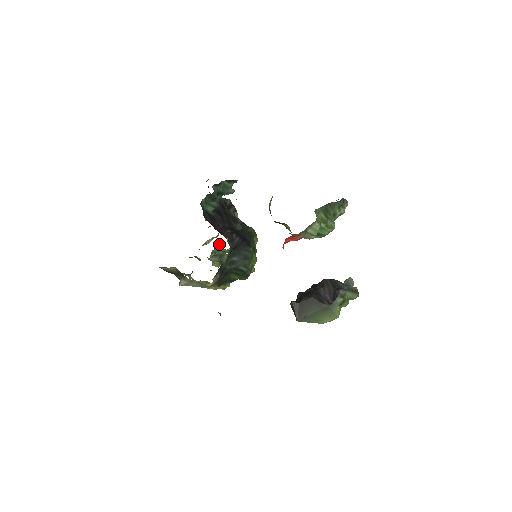
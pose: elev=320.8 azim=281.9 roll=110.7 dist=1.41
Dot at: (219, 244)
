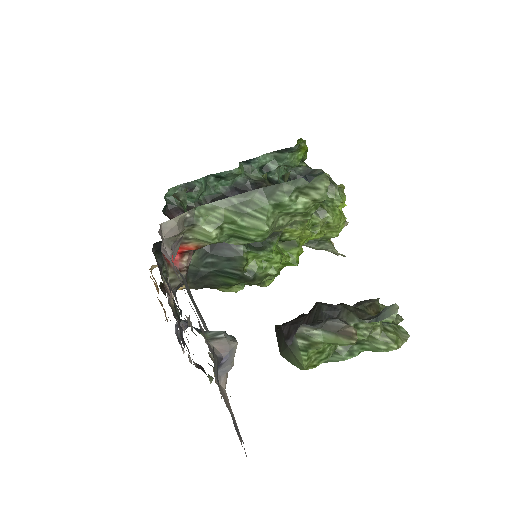
Dot at: occluded
